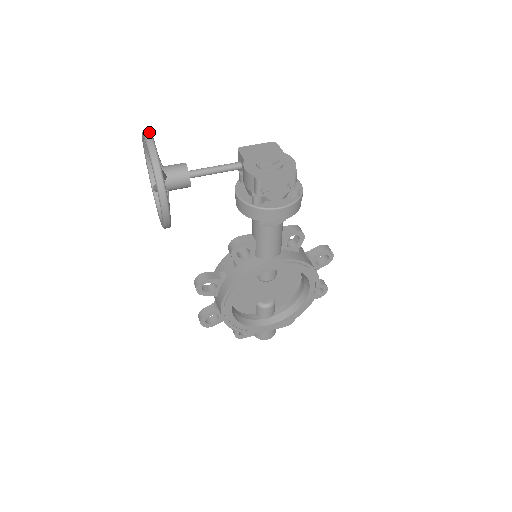
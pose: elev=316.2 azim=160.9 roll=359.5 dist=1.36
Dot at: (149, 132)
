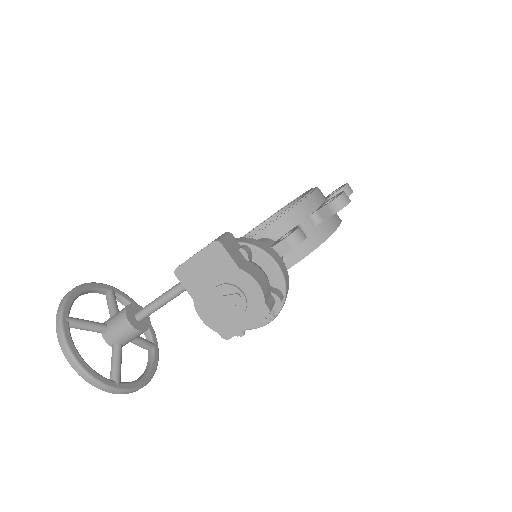
Dot at: (69, 355)
